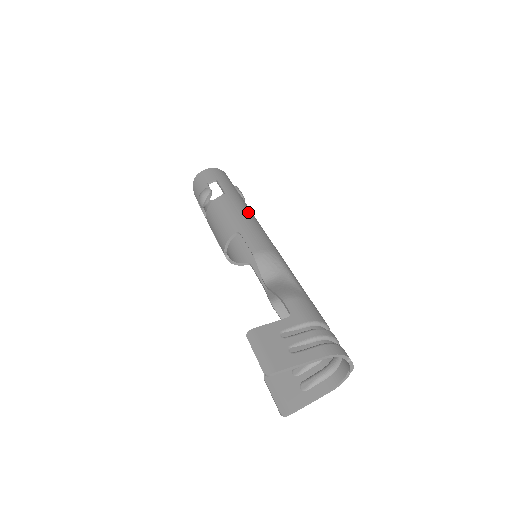
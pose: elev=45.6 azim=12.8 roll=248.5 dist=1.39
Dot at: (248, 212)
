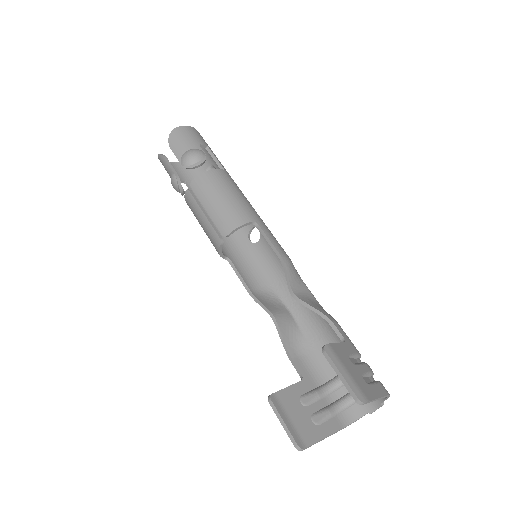
Dot at: occluded
